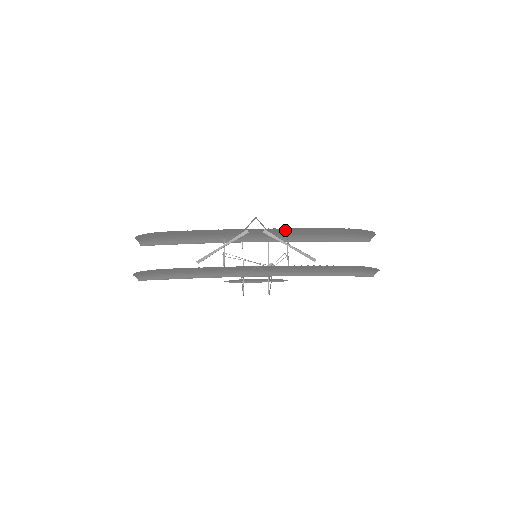
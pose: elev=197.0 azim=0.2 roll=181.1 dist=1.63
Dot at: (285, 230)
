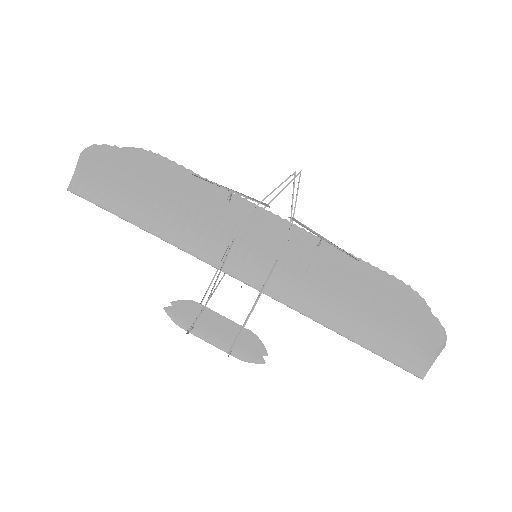
Dot at: occluded
